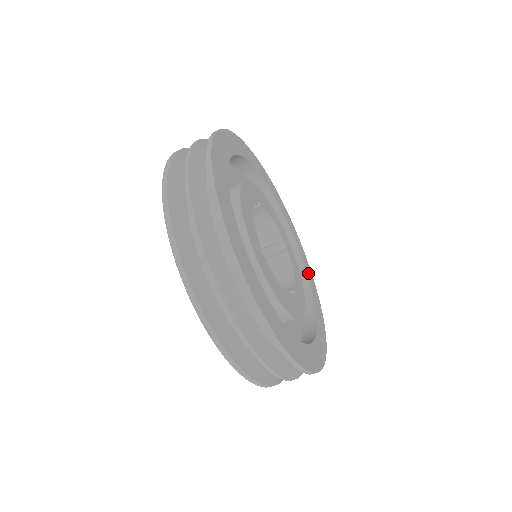
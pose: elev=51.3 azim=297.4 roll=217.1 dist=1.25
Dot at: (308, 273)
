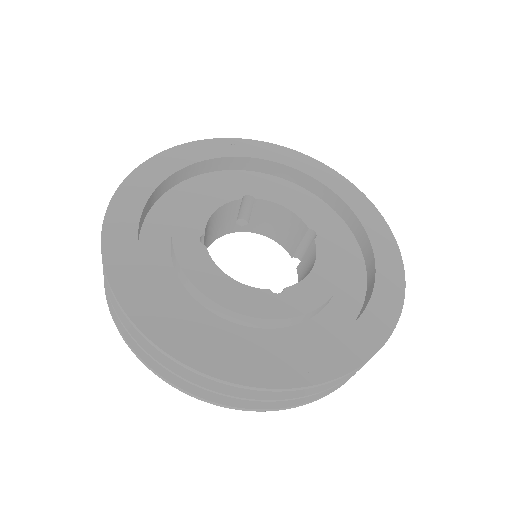
Dot at: (275, 157)
